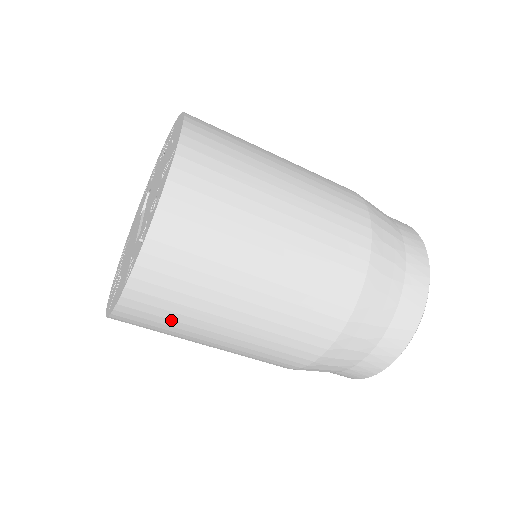
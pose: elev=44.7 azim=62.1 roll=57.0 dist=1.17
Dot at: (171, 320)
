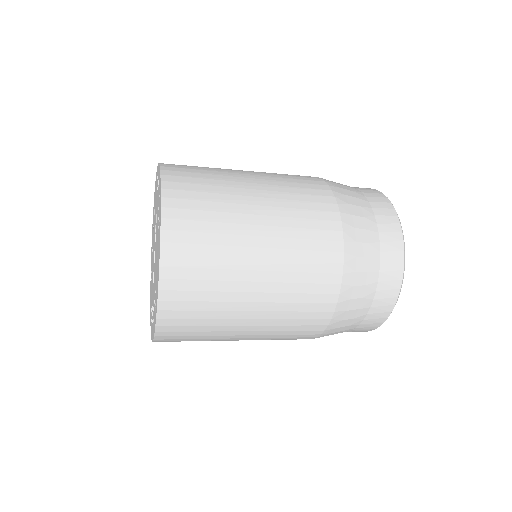
Dot at: occluded
